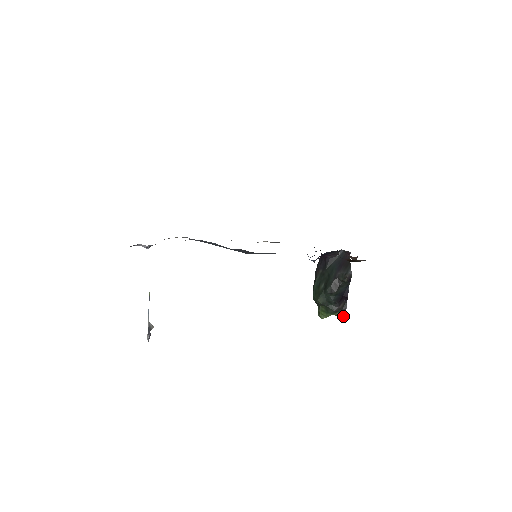
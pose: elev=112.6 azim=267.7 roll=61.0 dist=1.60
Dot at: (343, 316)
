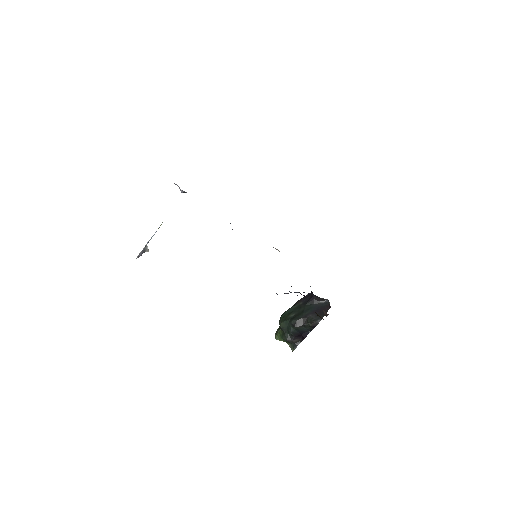
Dot at: (292, 349)
